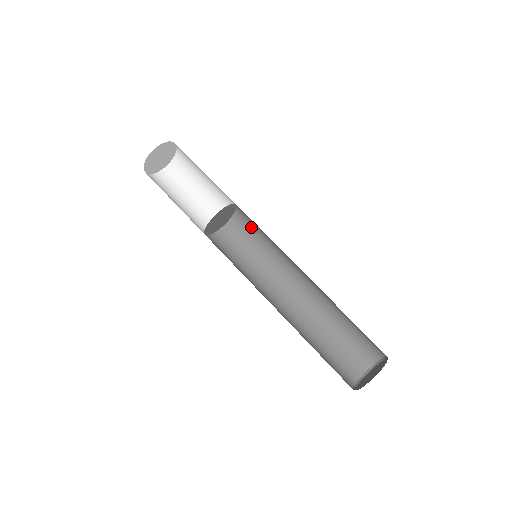
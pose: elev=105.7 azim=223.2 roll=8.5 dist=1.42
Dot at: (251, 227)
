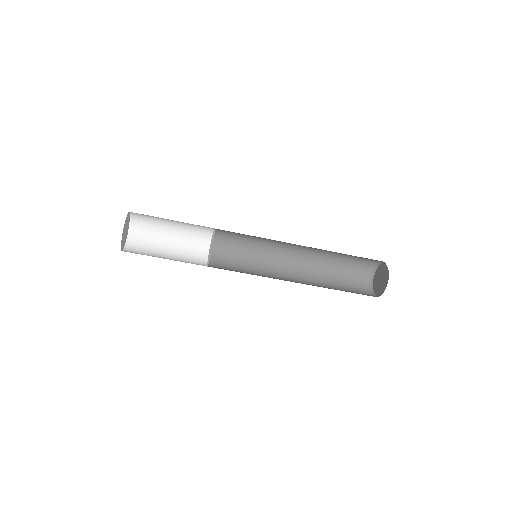
Dot at: (234, 236)
